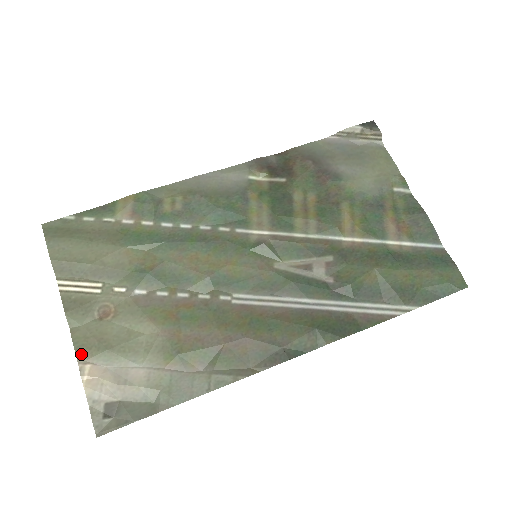
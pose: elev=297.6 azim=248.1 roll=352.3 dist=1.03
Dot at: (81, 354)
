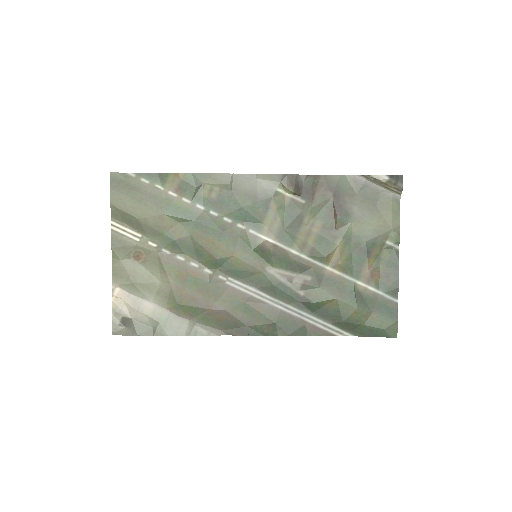
Dot at: (115, 279)
